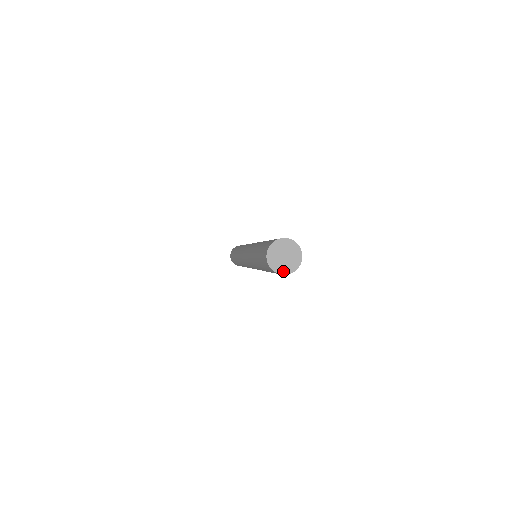
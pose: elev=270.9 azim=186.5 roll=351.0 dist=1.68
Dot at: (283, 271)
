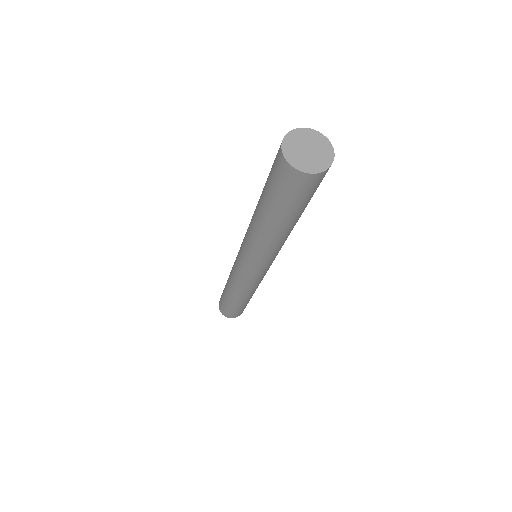
Dot at: (322, 166)
